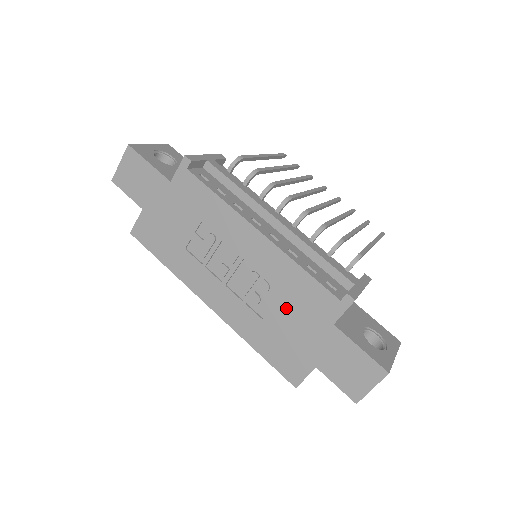
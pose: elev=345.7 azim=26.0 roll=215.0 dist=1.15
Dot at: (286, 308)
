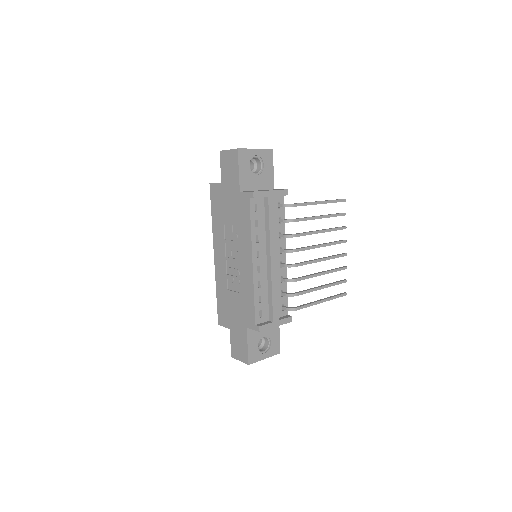
Dot at: (238, 299)
